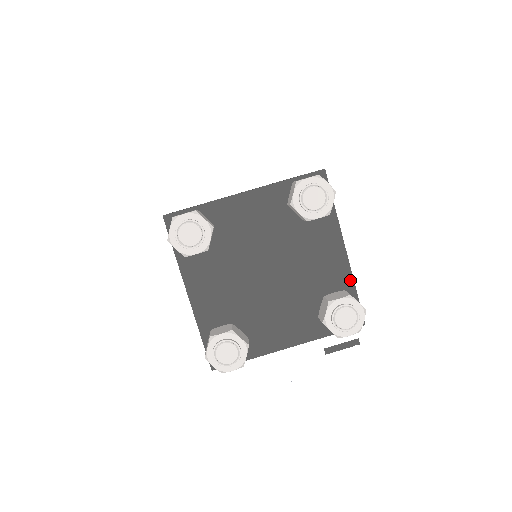
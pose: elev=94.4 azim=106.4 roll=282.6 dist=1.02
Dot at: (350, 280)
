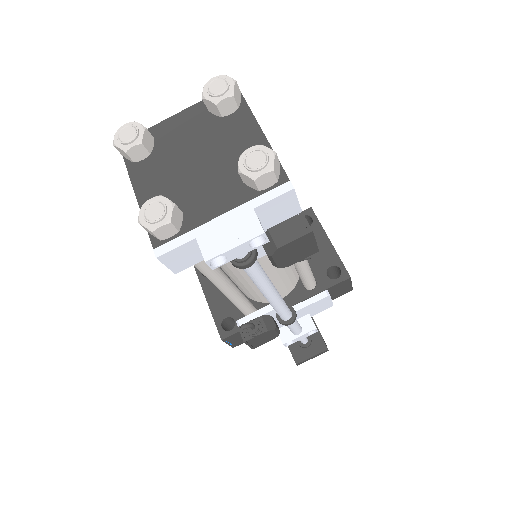
Dot at: occluded
